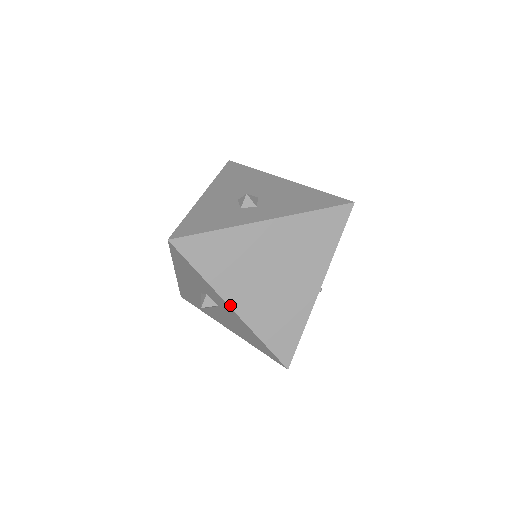
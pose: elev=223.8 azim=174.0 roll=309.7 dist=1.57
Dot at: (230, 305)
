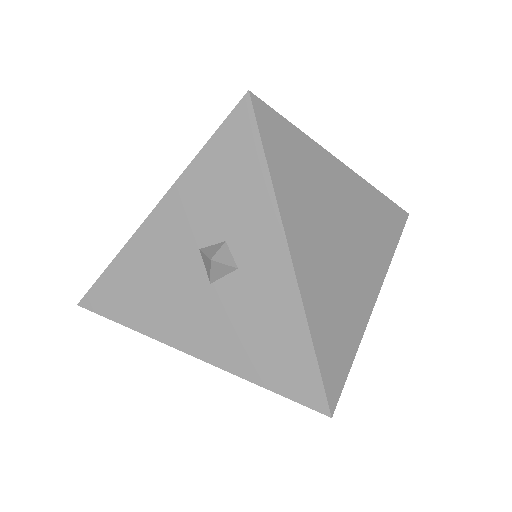
Dot at: (291, 250)
